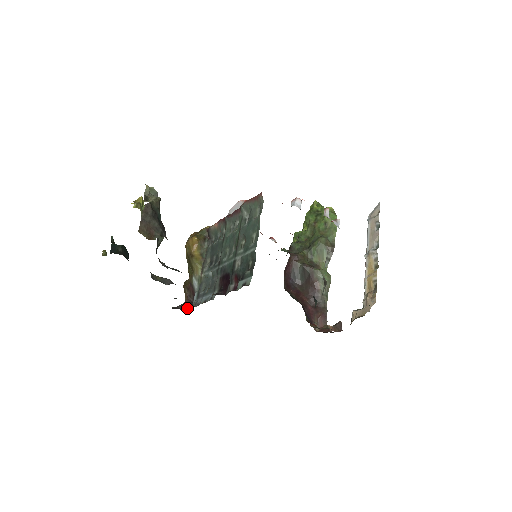
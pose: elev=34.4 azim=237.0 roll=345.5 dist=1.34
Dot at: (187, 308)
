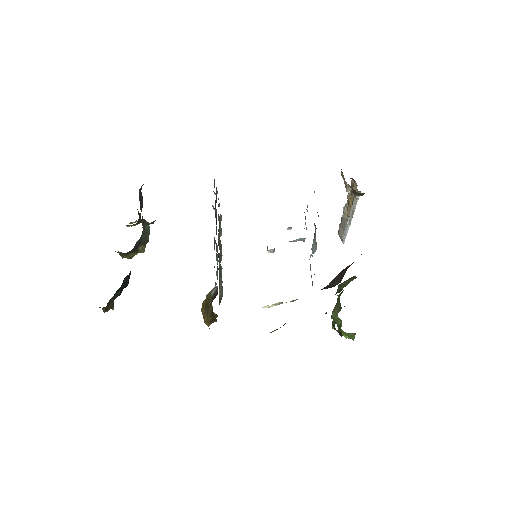
Dot at: occluded
